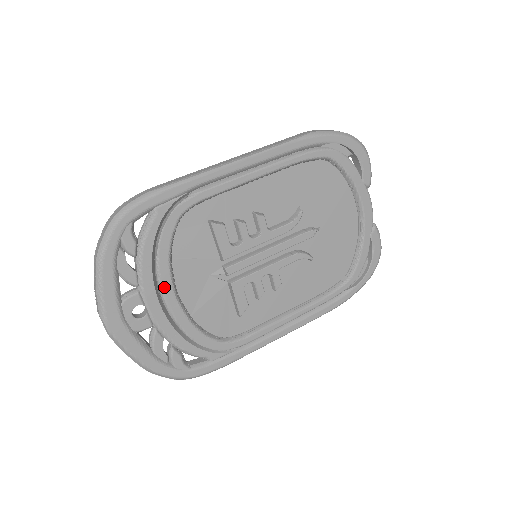
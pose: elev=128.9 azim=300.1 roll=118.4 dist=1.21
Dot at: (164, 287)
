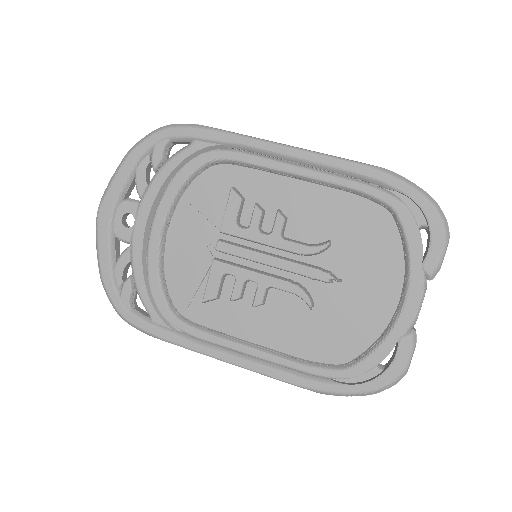
Dot at: (158, 214)
